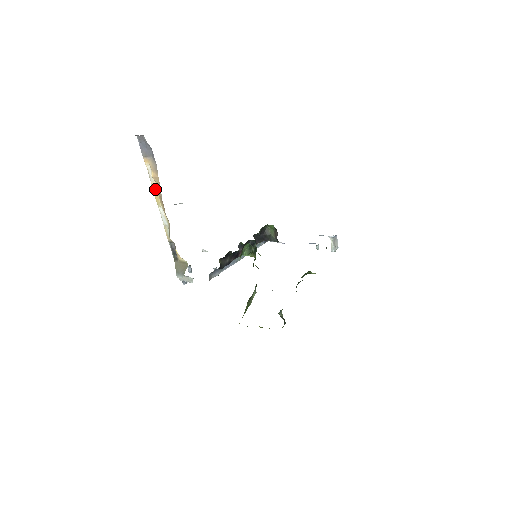
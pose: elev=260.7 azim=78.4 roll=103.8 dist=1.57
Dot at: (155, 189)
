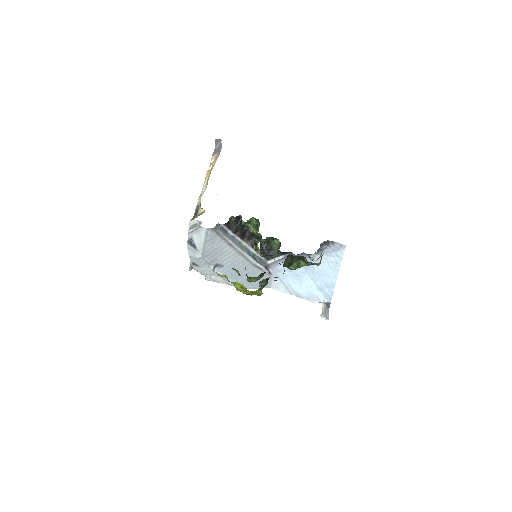
Dot at: (209, 171)
